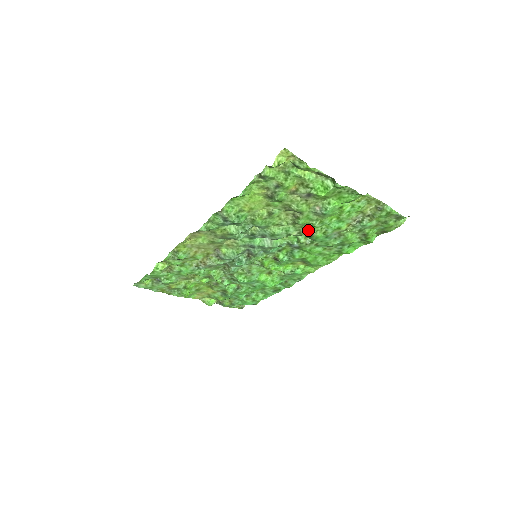
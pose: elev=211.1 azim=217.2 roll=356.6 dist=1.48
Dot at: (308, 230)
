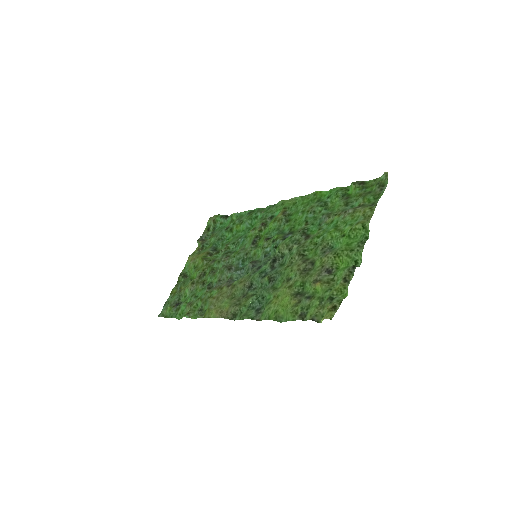
Dot at: (307, 240)
